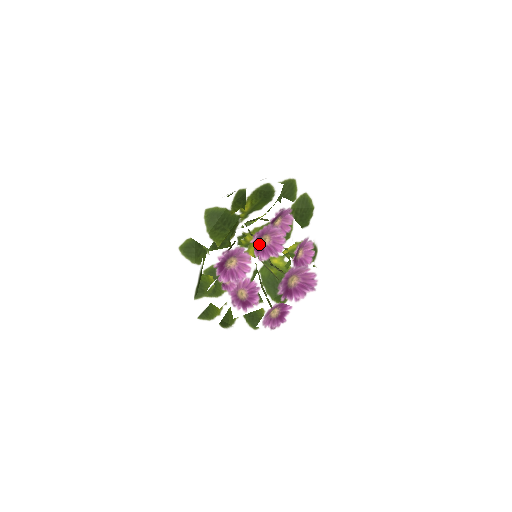
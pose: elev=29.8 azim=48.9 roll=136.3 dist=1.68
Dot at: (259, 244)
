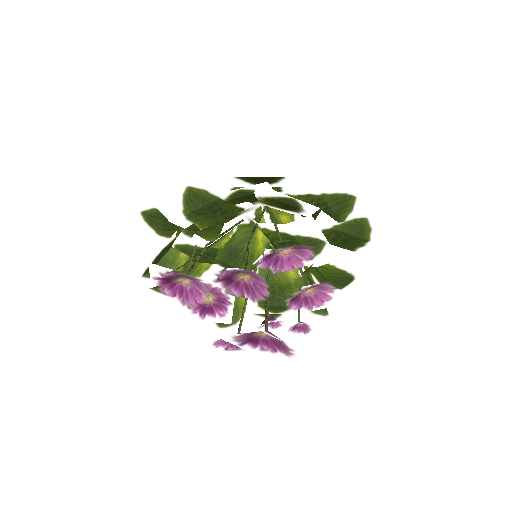
Dot at: (232, 277)
